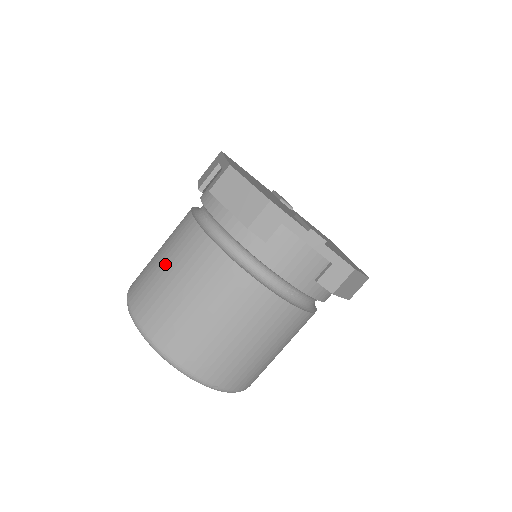
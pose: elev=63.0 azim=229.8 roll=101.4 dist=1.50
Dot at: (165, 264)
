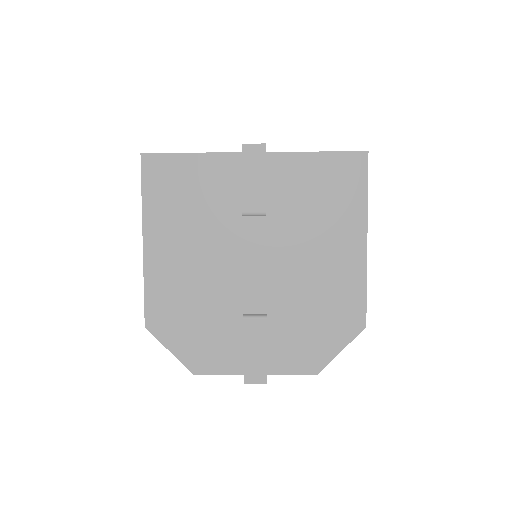
Dot at: occluded
